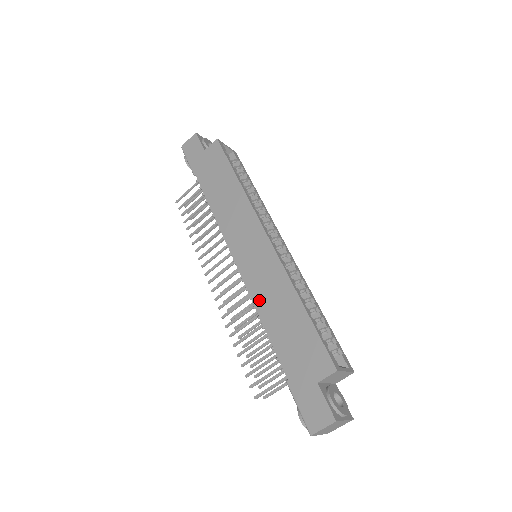
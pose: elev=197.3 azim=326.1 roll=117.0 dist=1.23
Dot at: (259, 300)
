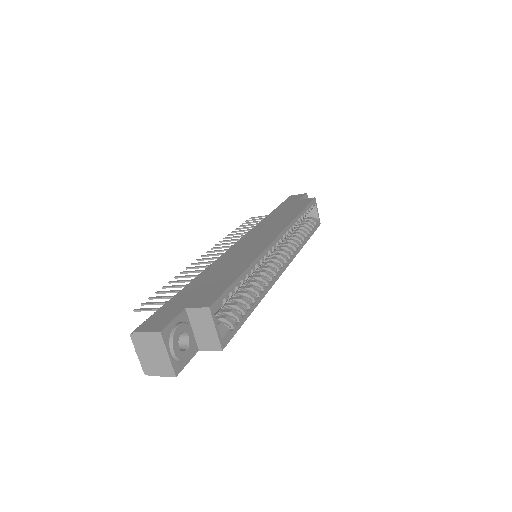
Dot at: (221, 260)
